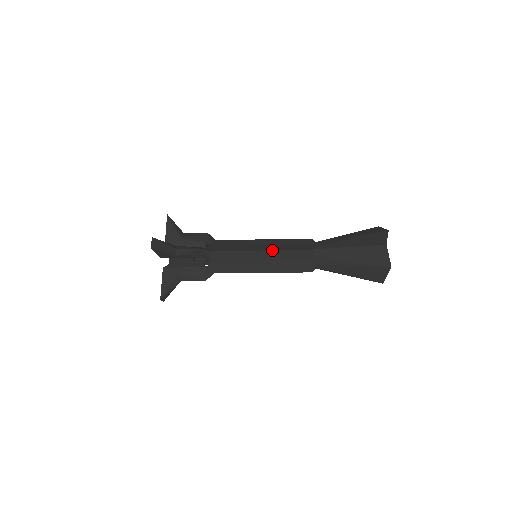
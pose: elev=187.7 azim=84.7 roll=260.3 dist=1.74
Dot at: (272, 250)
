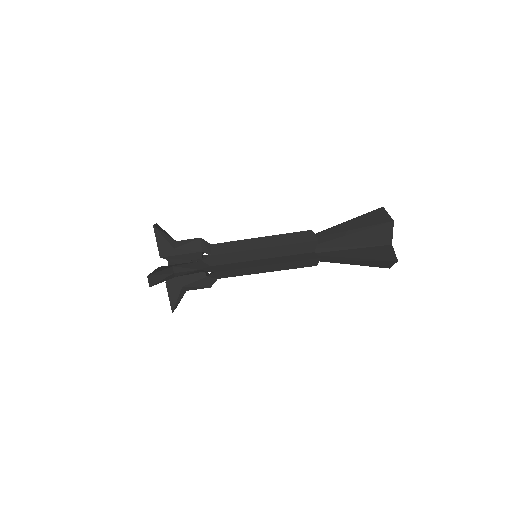
Dot at: (271, 236)
